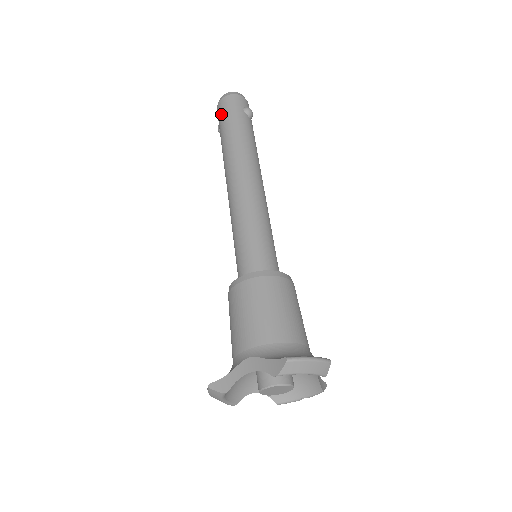
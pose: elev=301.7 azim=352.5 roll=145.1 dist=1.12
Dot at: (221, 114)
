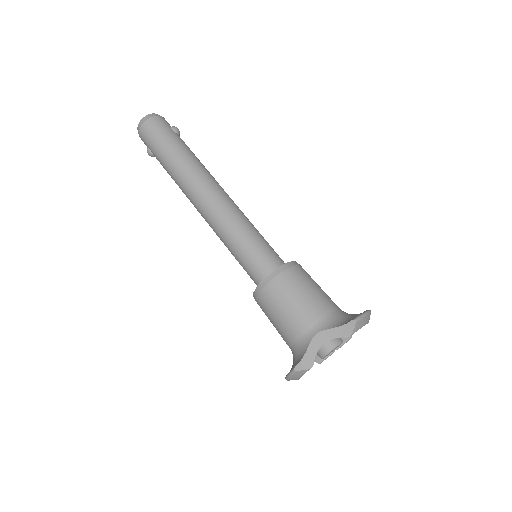
Dot at: (152, 138)
